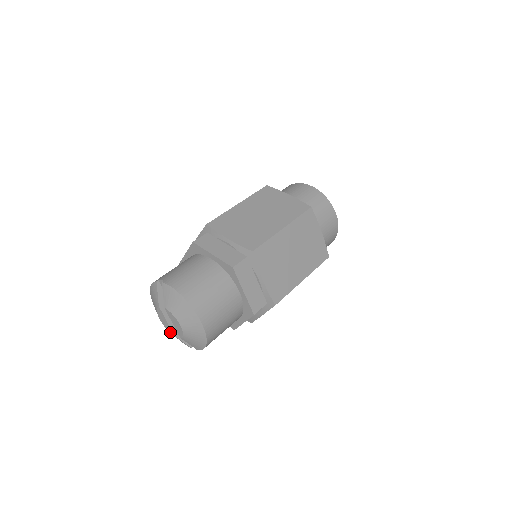
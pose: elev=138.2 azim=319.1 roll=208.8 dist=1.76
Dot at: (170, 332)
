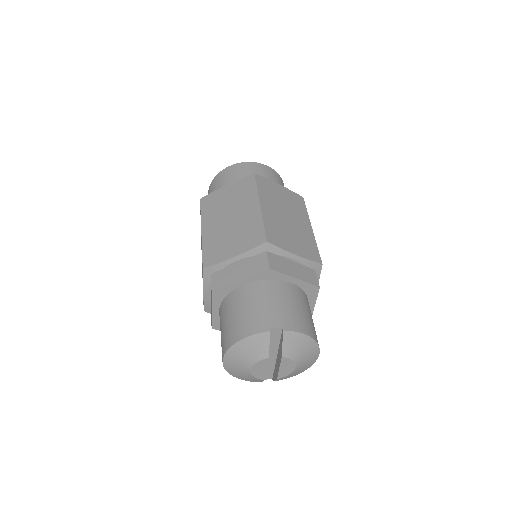
Dot at: (259, 378)
